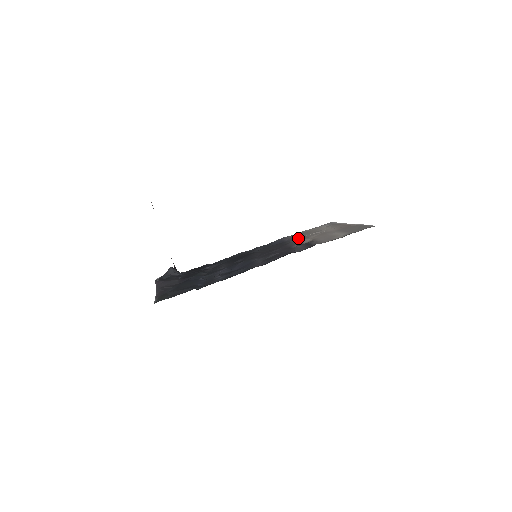
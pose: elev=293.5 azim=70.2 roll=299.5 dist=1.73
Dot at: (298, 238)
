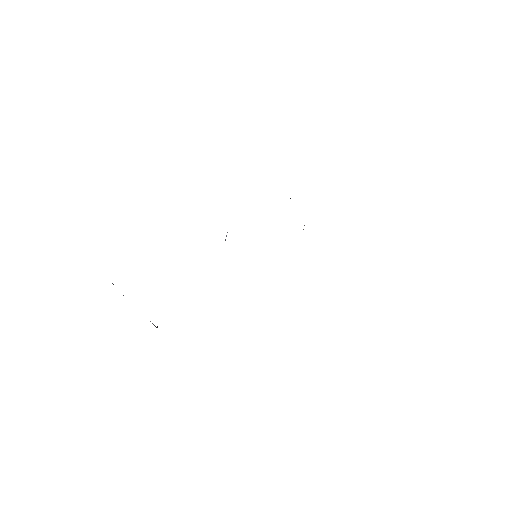
Dot at: occluded
